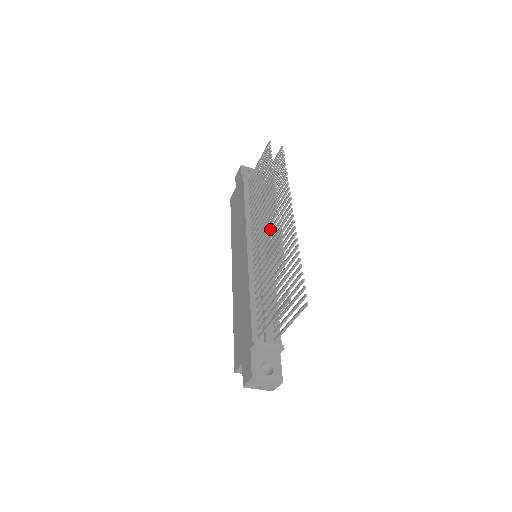
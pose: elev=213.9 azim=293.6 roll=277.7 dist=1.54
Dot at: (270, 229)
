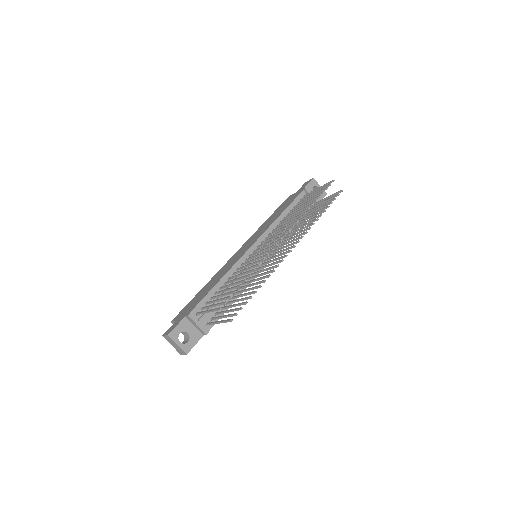
Dot at: (268, 248)
